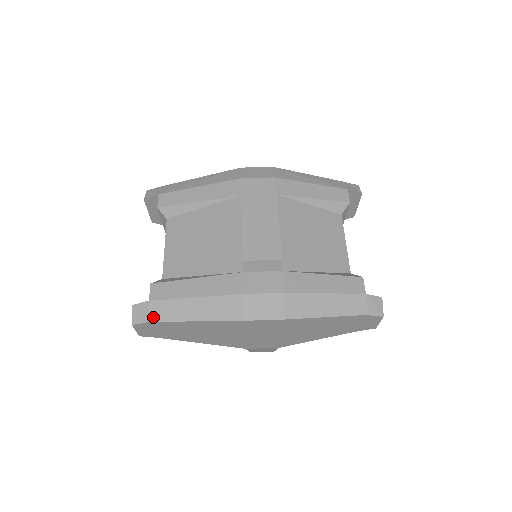
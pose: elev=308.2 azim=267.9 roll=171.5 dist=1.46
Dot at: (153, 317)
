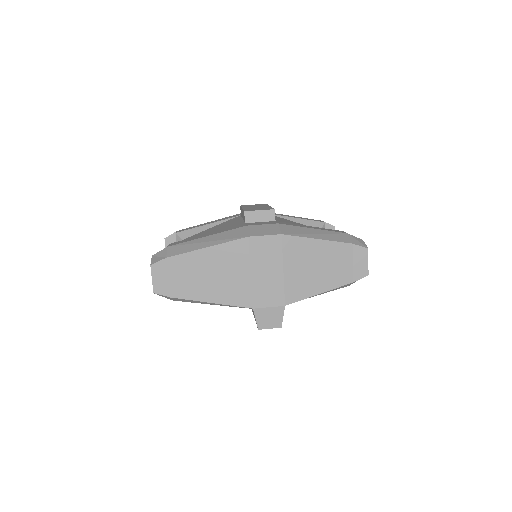
Dot at: (170, 254)
